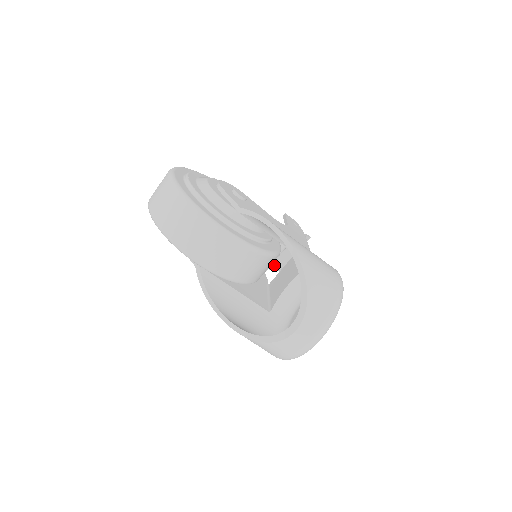
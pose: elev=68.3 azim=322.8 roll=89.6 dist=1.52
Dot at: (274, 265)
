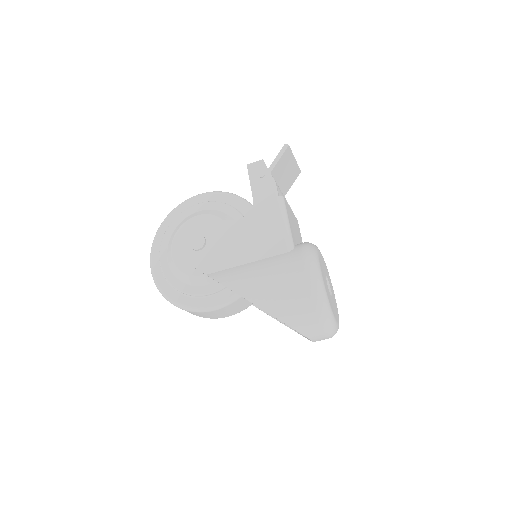
Dot at: (287, 186)
